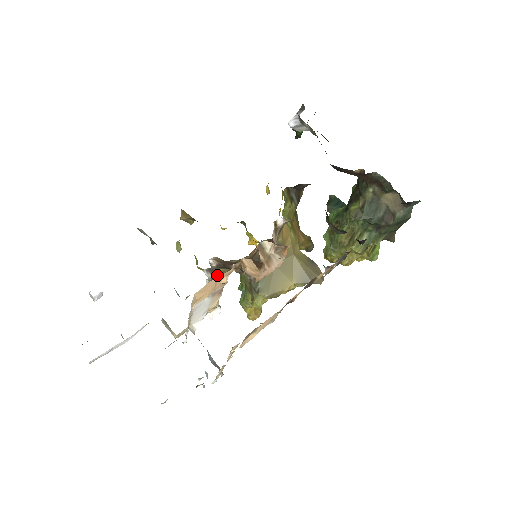
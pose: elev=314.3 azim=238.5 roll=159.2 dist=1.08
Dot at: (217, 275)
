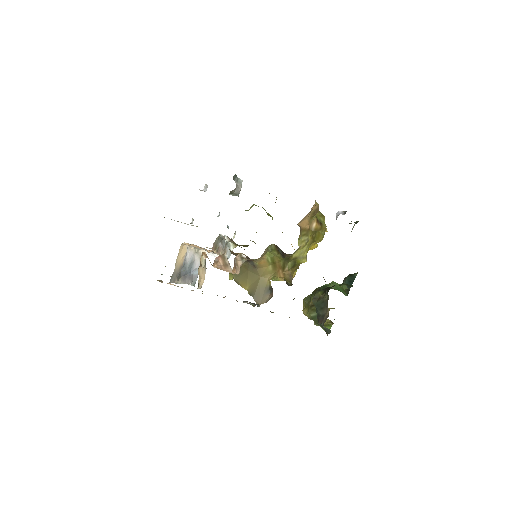
Dot at: (234, 243)
